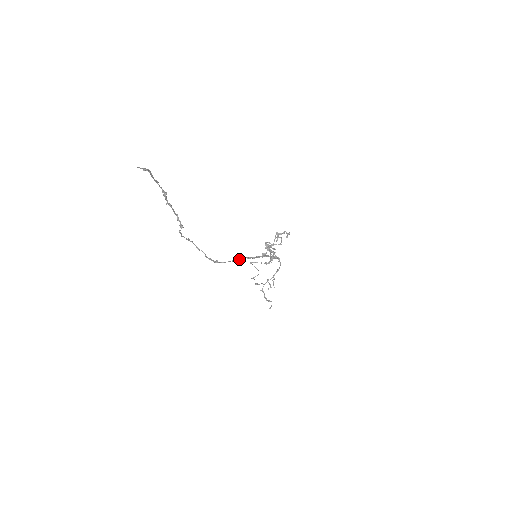
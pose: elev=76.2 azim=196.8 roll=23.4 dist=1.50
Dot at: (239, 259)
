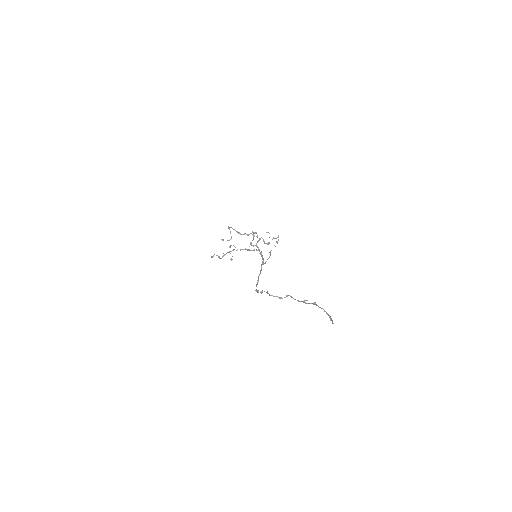
Dot at: occluded
